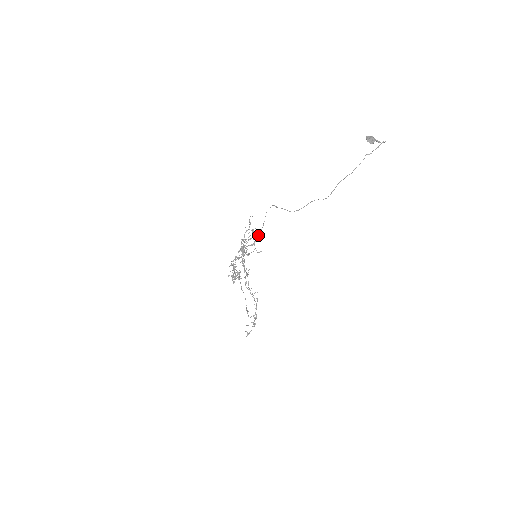
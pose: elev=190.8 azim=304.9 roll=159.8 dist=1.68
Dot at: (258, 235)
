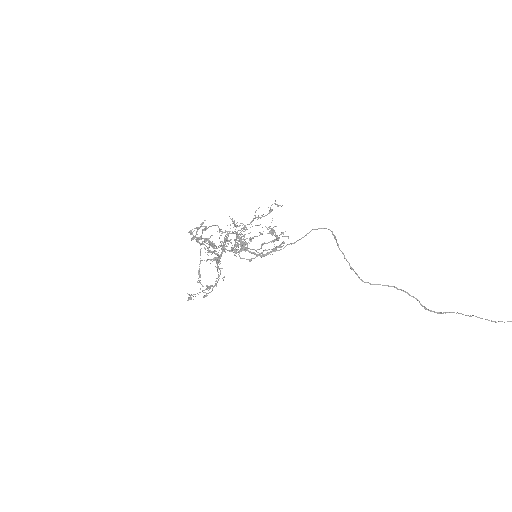
Dot at: (276, 238)
